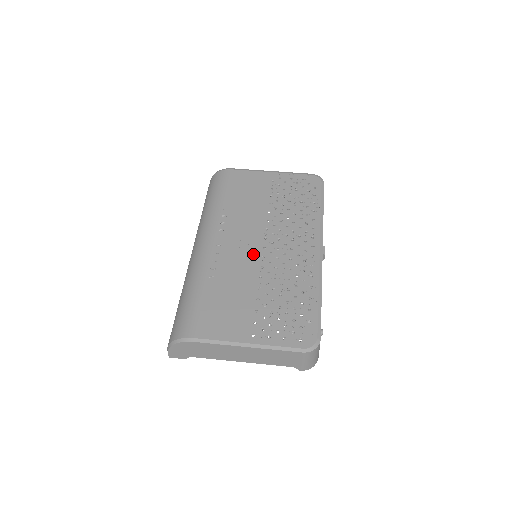
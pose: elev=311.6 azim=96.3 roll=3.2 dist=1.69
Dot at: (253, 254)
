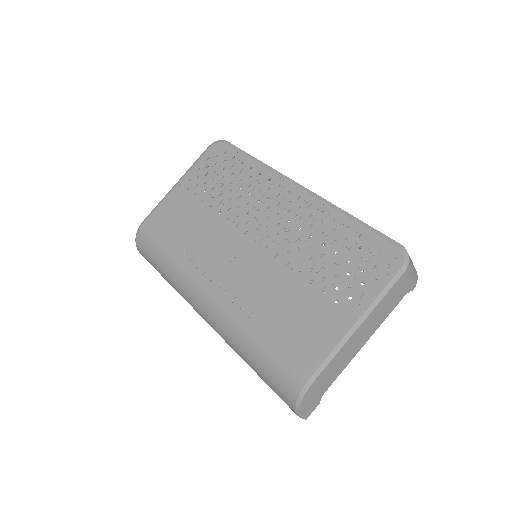
Dot at: (255, 256)
